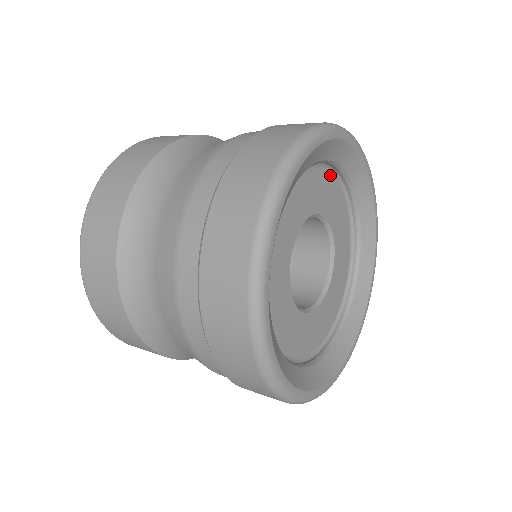
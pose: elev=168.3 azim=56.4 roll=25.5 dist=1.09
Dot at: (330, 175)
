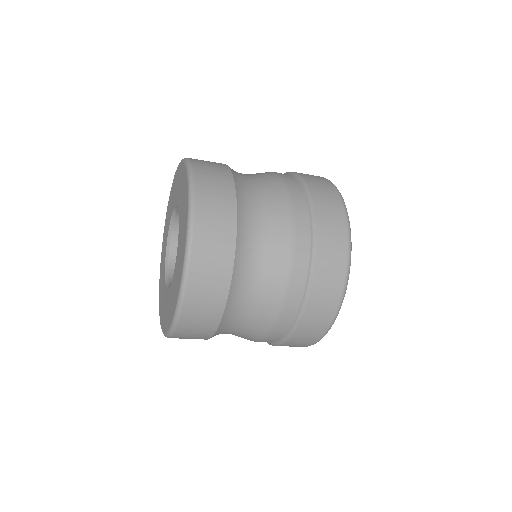
Dot at: occluded
